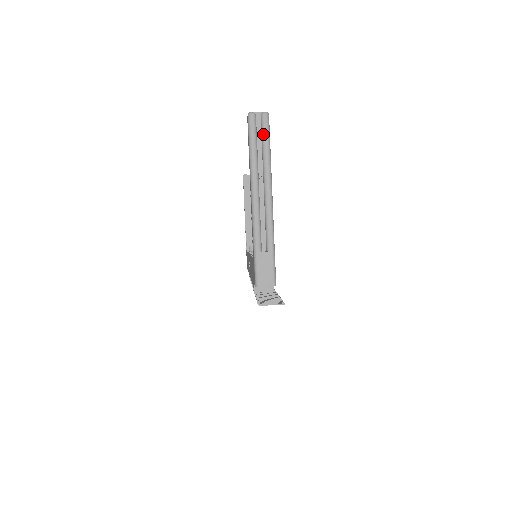
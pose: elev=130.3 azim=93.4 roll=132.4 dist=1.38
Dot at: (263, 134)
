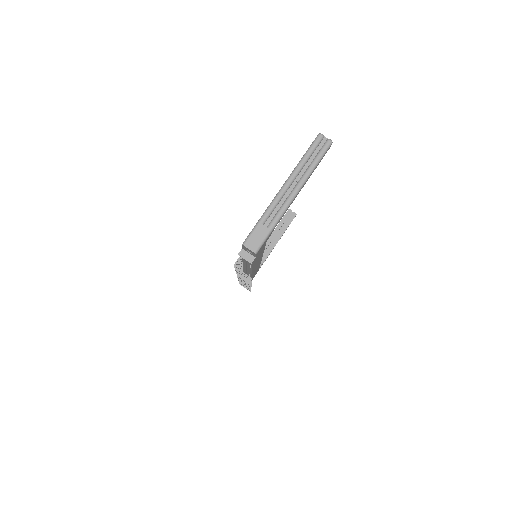
Dot at: (320, 152)
